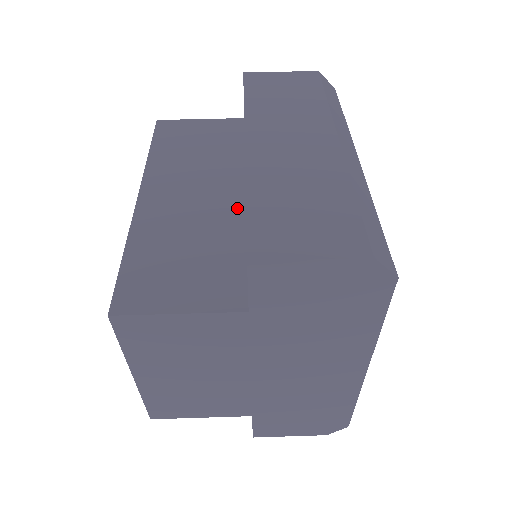
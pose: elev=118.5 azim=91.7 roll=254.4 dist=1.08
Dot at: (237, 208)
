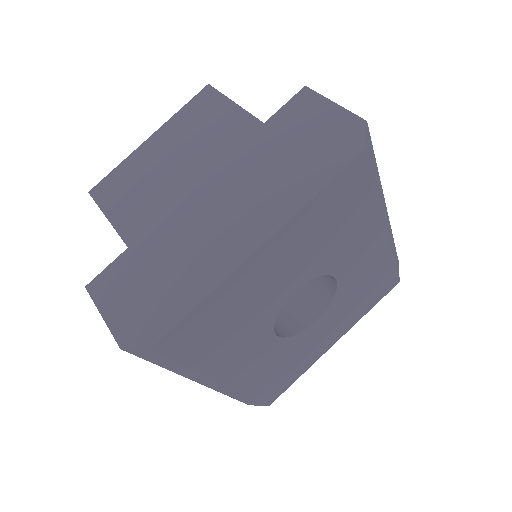
Dot at: occluded
